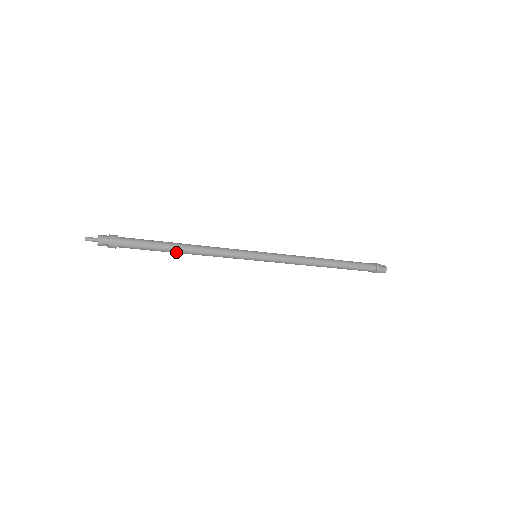
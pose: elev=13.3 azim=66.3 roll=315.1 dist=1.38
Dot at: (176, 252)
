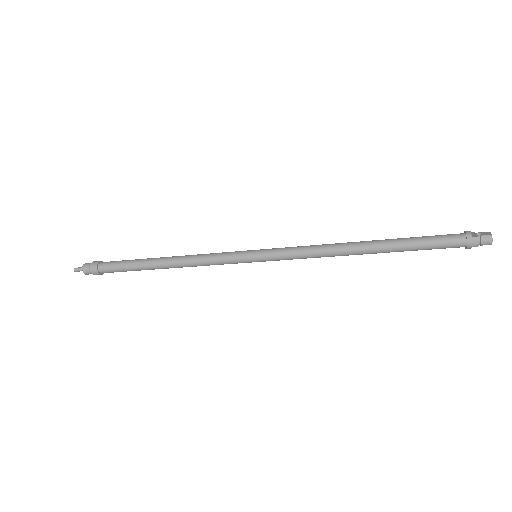
Dot at: (158, 268)
